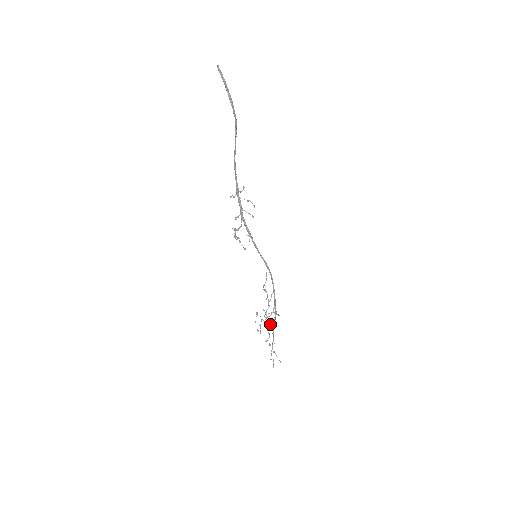
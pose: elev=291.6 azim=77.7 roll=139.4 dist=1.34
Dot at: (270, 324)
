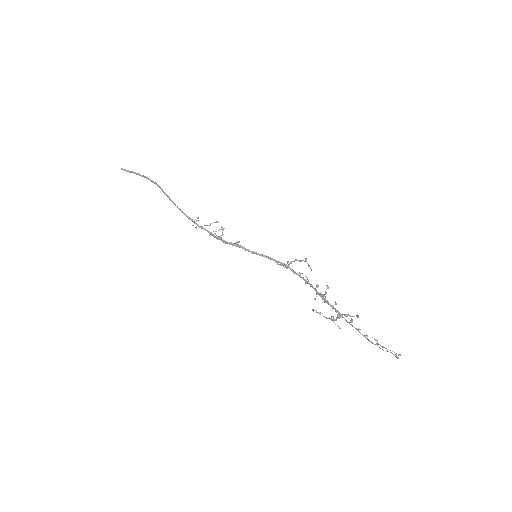
Dot at: occluded
